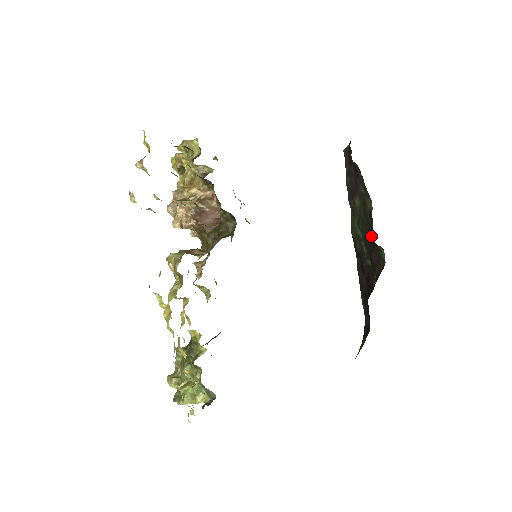
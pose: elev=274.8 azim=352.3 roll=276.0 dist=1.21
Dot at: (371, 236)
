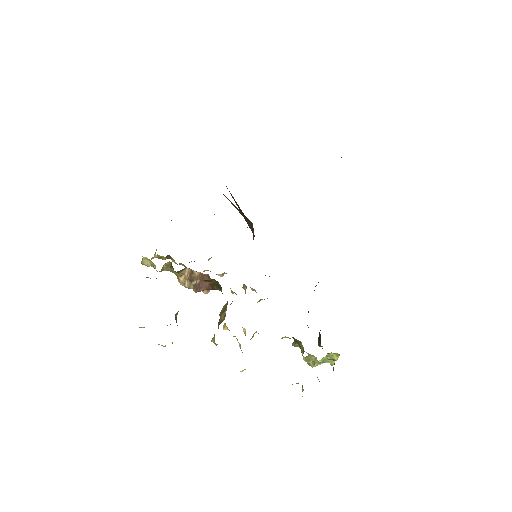
Dot at: occluded
